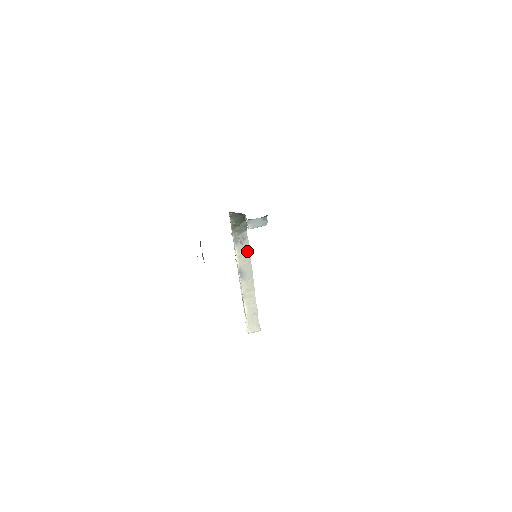
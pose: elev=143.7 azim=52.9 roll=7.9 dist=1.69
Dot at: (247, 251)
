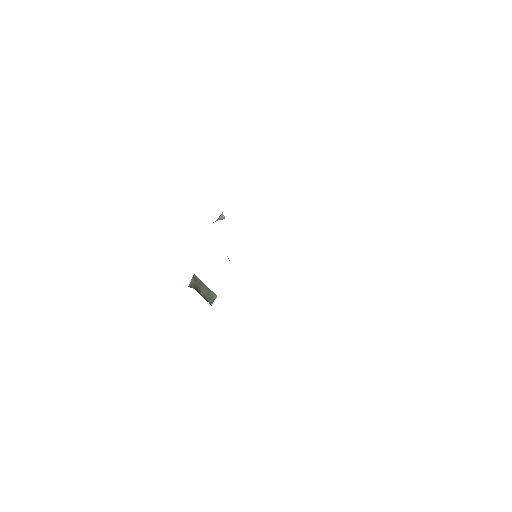
Dot at: occluded
